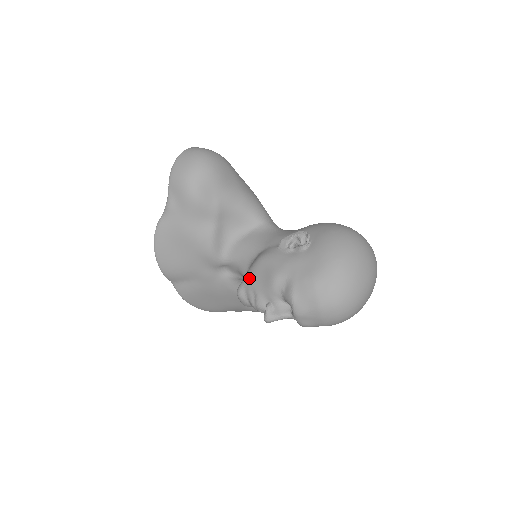
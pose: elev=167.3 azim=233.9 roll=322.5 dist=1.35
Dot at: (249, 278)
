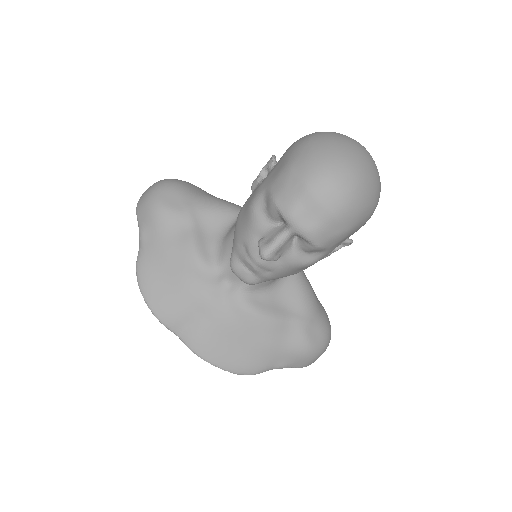
Dot at: (234, 239)
